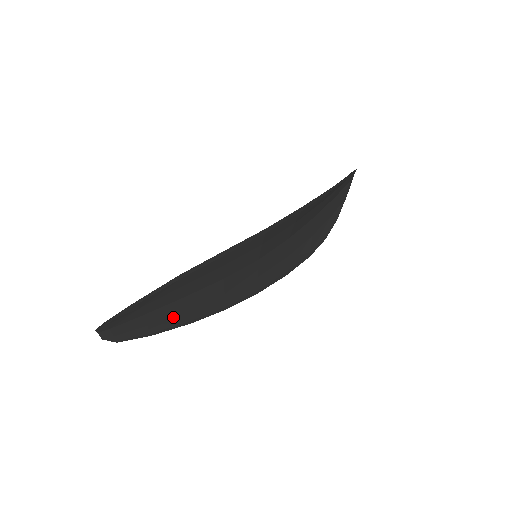
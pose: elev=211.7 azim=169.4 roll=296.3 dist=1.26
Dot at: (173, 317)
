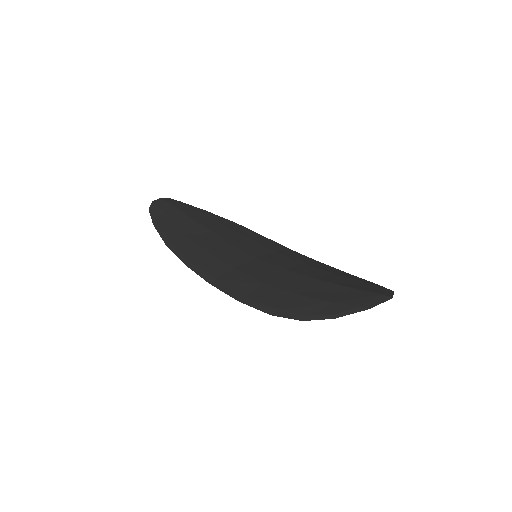
Dot at: occluded
